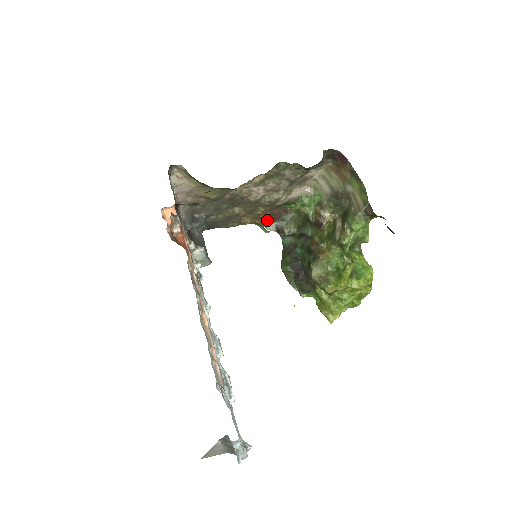
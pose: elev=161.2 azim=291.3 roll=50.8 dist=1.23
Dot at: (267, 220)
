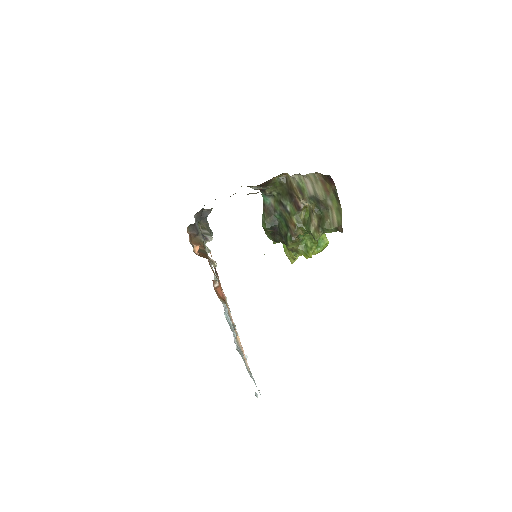
Dot at: (254, 186)
